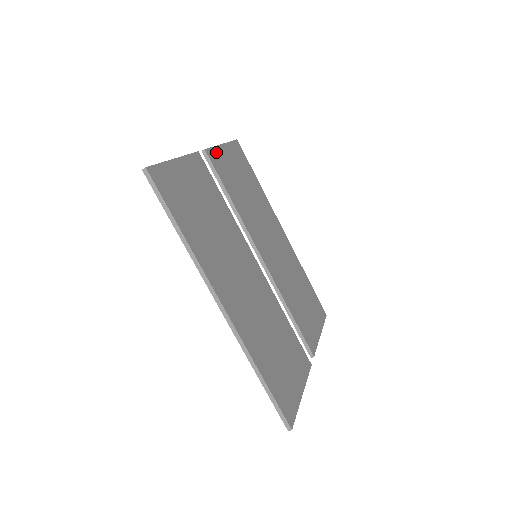
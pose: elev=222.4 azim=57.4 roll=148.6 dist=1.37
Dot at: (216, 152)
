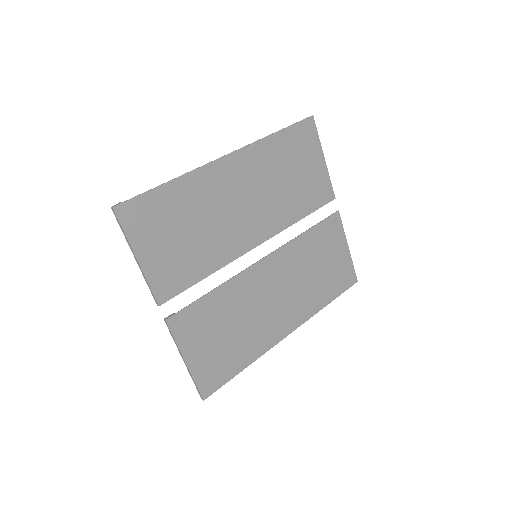
Dot at: (154, 282)
